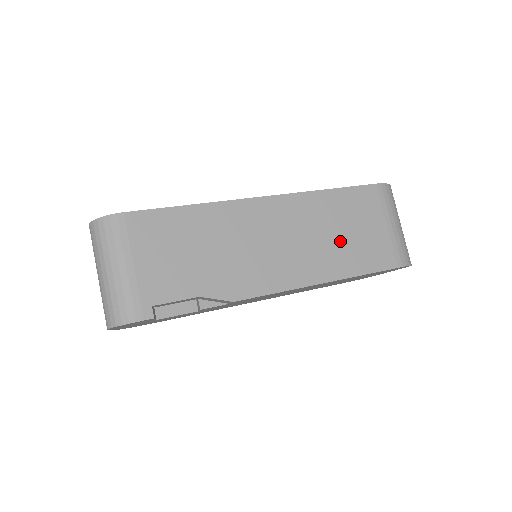
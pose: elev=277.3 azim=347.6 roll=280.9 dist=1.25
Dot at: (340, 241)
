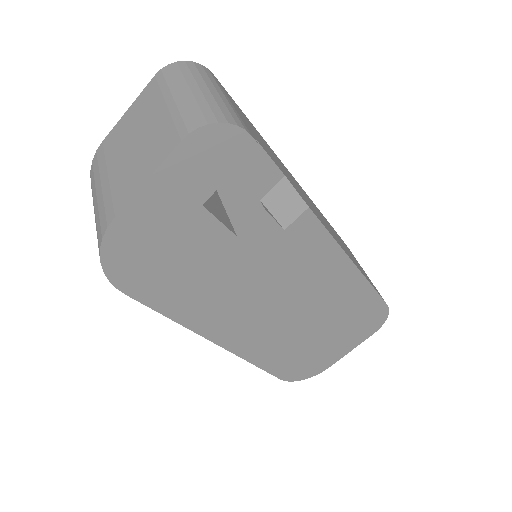
Dot at: (348, 252)
